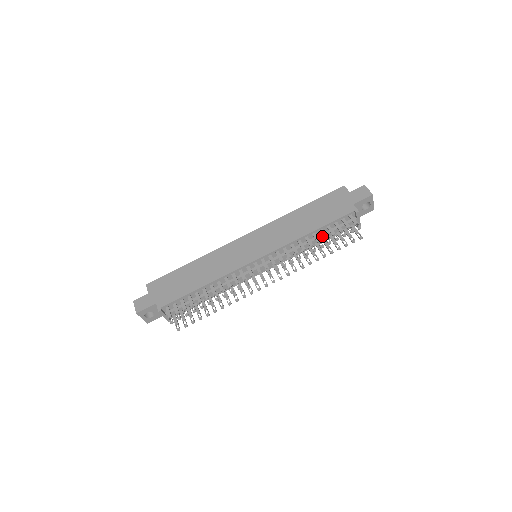
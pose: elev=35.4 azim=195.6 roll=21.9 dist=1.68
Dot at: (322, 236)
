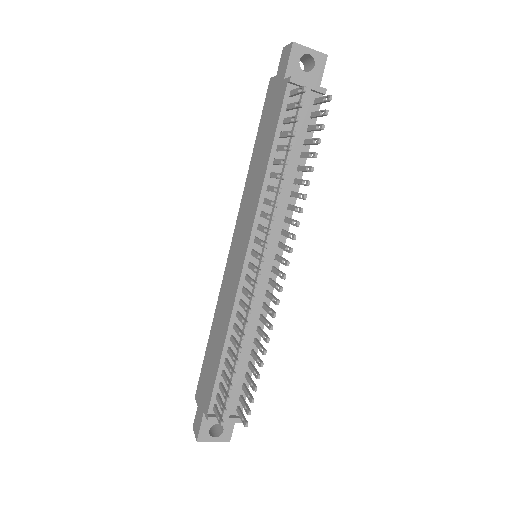
Dot at: (288, 153)
